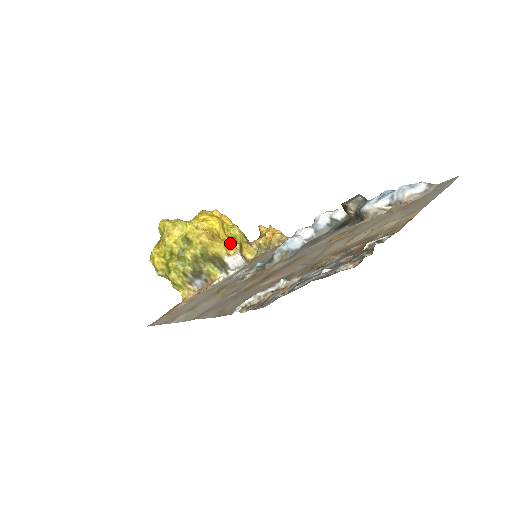
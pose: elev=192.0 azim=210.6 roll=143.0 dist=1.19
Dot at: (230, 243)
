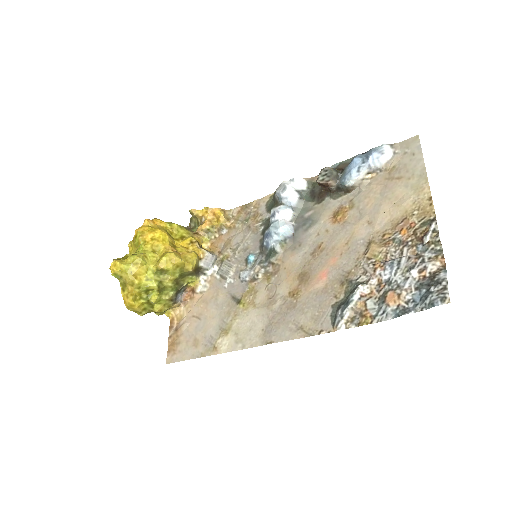
Dot at: (190, 246)
